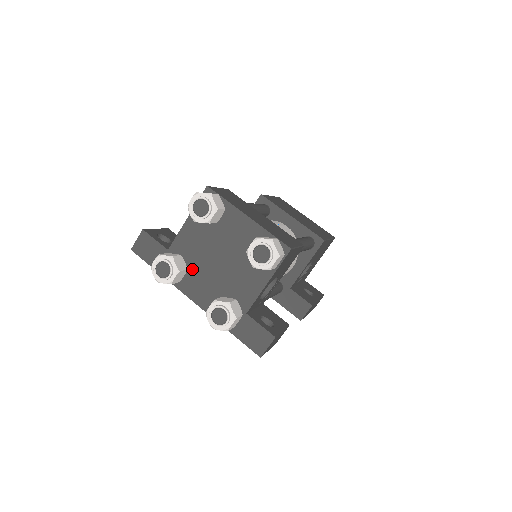
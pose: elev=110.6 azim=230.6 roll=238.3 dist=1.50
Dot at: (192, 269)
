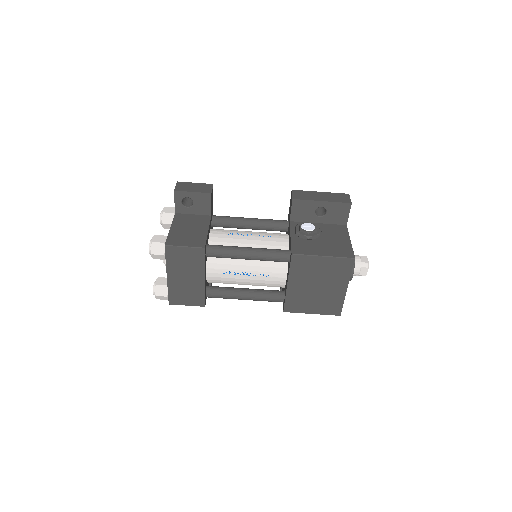
Dot at: occluded
